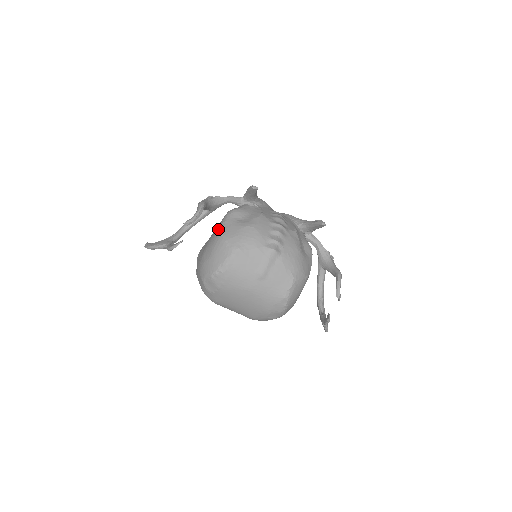
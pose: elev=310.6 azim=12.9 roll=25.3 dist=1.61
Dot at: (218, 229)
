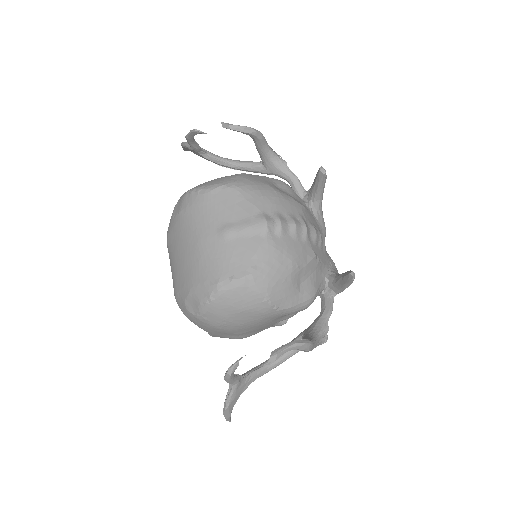
Dot at: occluded
